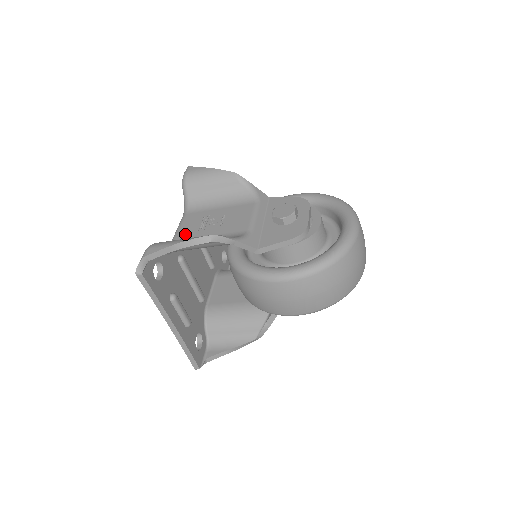
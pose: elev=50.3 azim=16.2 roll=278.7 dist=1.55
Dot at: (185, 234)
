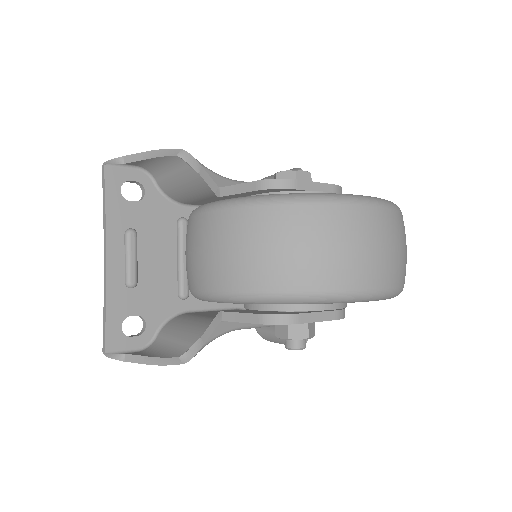
Dot at: occluded
